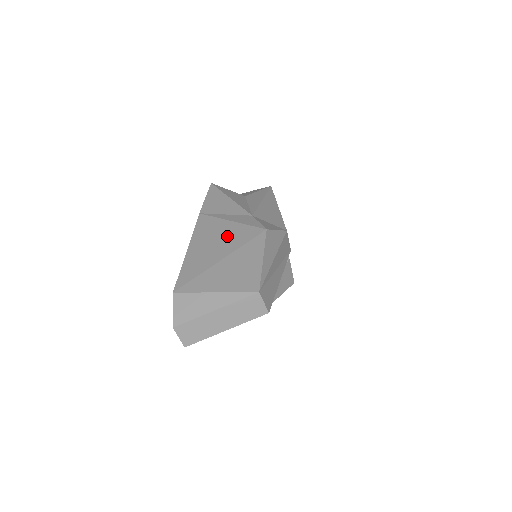
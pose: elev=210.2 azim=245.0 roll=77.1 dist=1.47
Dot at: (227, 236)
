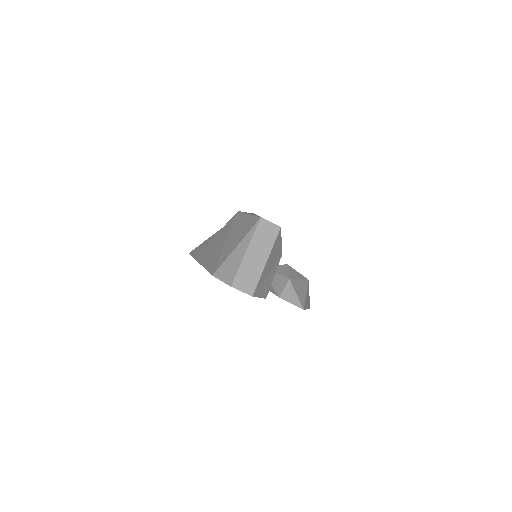
Dot at: (219, 238)
